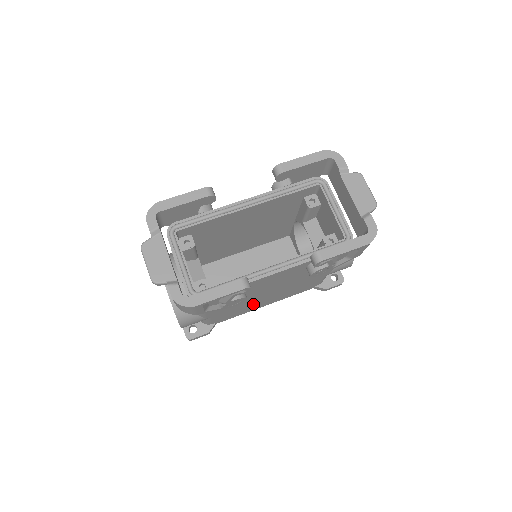
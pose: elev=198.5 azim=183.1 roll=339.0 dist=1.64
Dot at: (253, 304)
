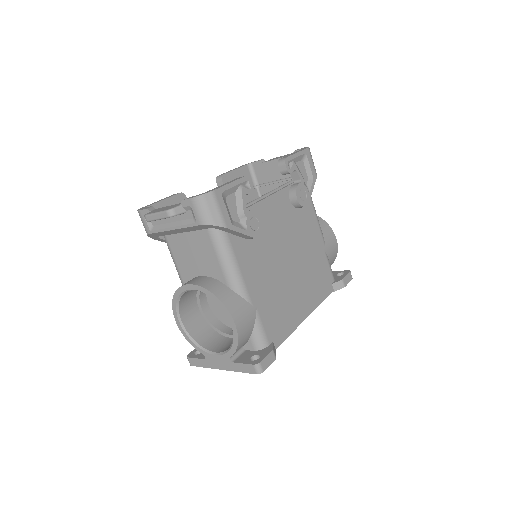
Dot at: (289, 297)
